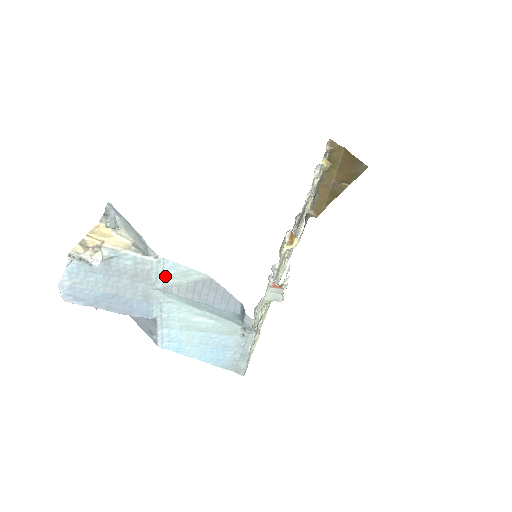
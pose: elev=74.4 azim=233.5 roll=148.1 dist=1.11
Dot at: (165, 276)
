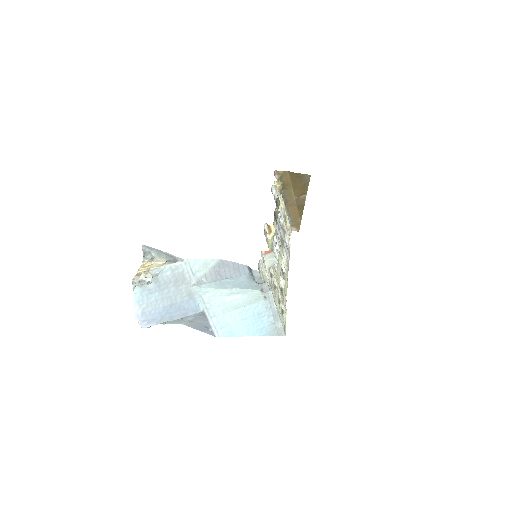
Dot at: (194, 272)
